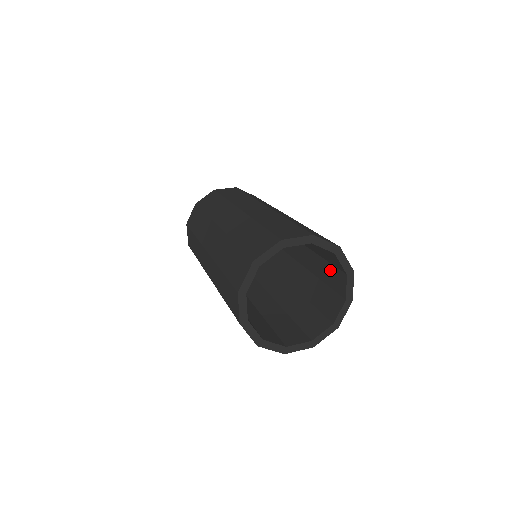
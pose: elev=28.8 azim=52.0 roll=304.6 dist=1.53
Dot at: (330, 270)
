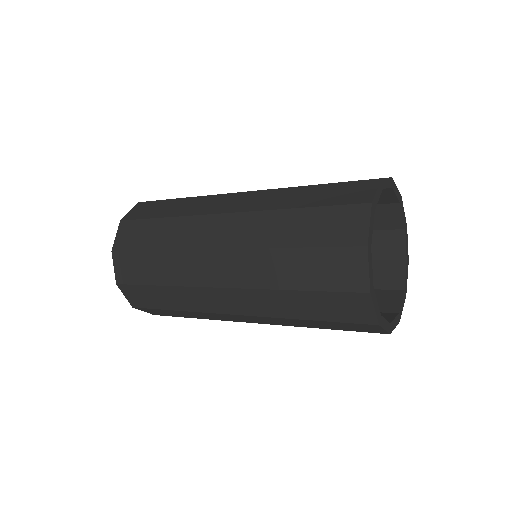
Dot at: occluded
